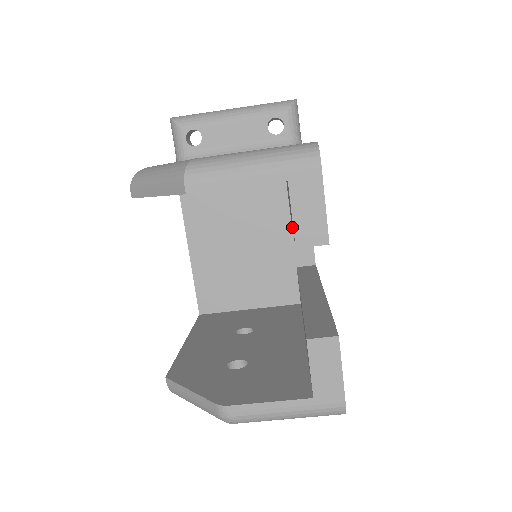
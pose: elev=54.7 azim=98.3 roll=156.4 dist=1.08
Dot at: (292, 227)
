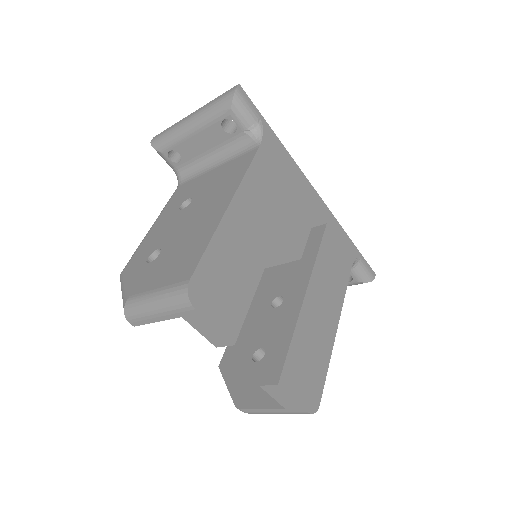
Dot at: occluded
